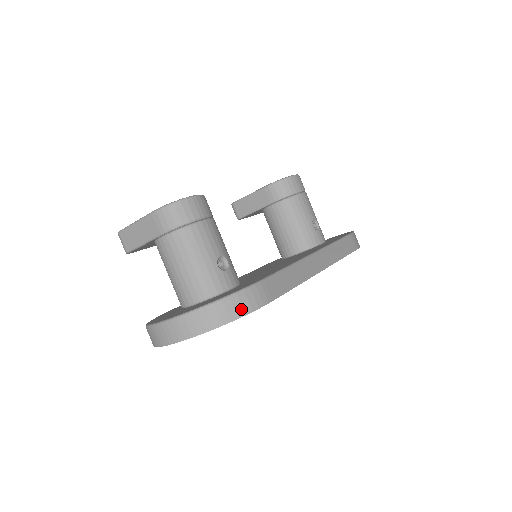
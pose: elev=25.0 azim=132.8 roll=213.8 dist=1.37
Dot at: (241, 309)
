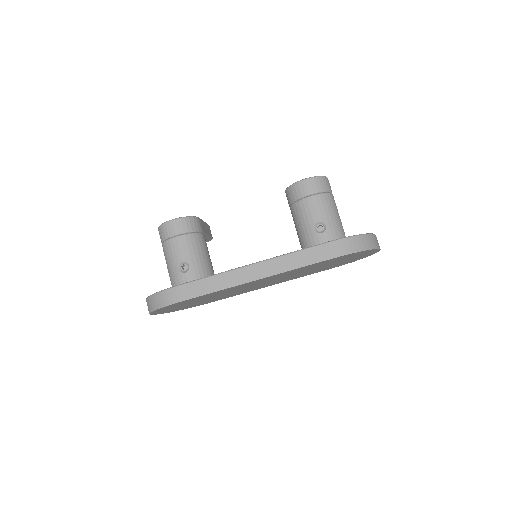
Dot at: (160, 303)
